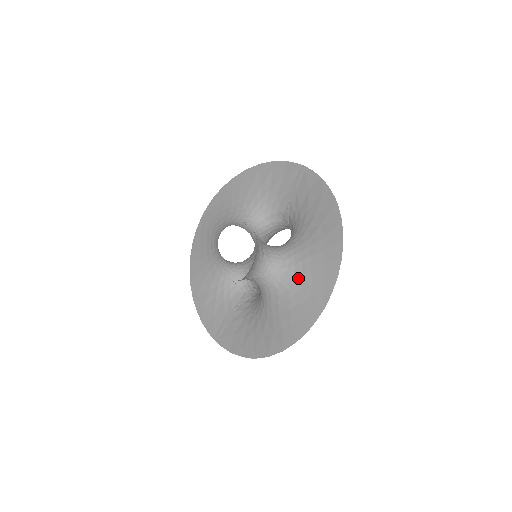
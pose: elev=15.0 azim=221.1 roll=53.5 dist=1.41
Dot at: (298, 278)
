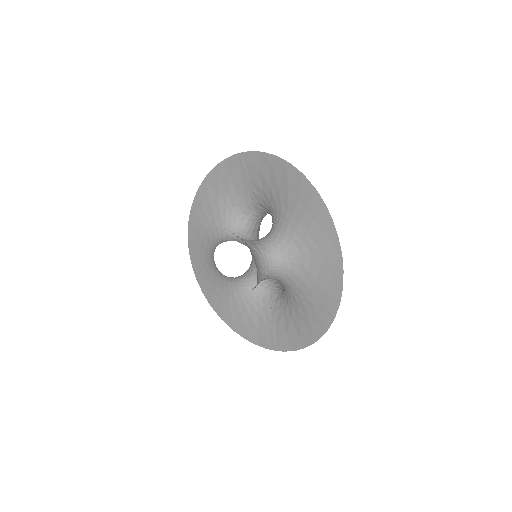
Dot at: (302, 248)
